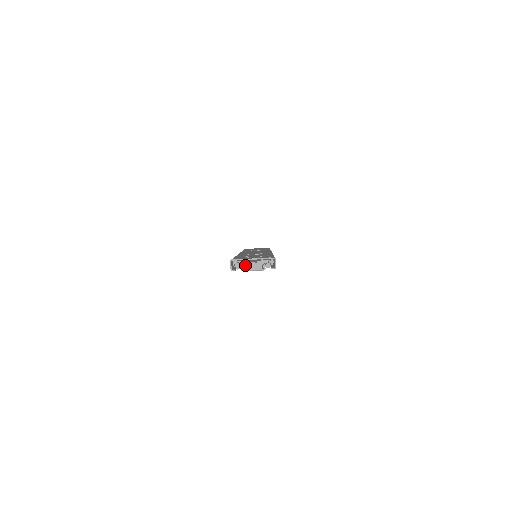
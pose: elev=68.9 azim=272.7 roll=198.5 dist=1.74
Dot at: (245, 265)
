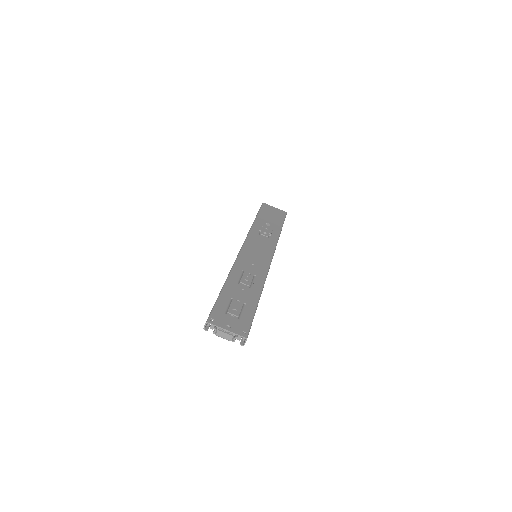
Dot at: (218, 331)
